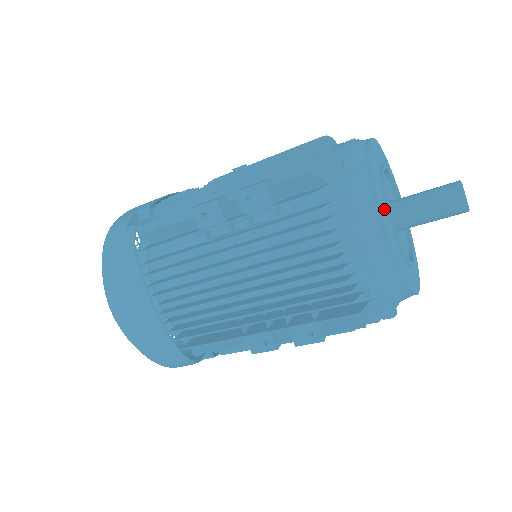
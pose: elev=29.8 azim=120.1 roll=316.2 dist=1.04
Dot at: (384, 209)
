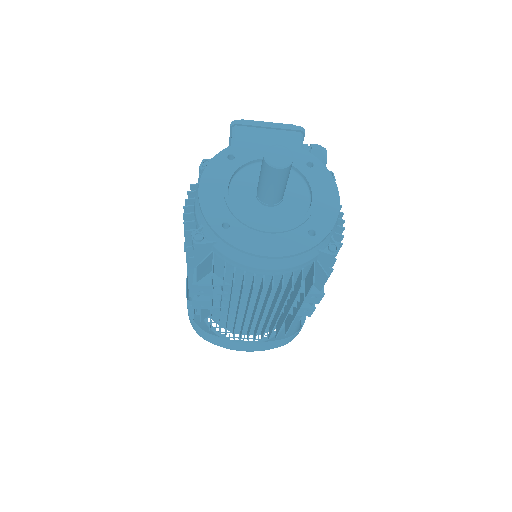
Dot at: (248, 238)
